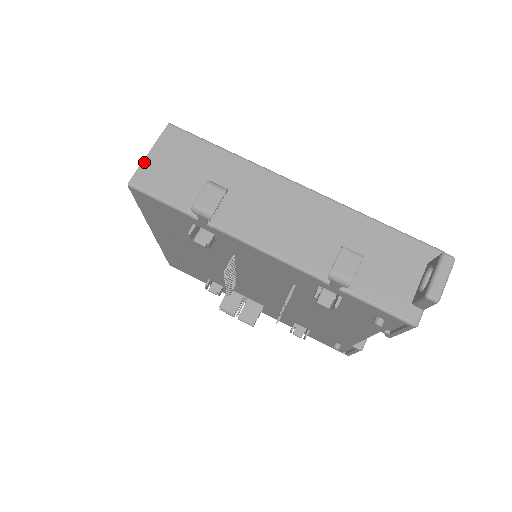
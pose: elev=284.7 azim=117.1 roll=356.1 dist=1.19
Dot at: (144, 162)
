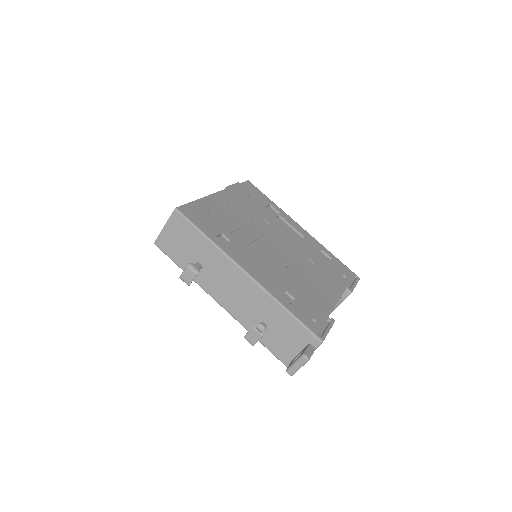
Dot at: (161, 232)
